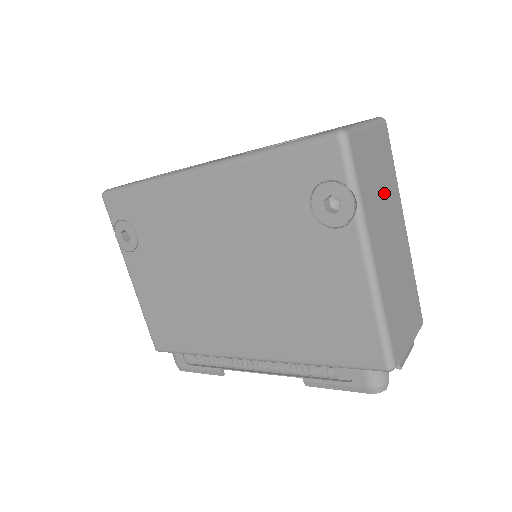
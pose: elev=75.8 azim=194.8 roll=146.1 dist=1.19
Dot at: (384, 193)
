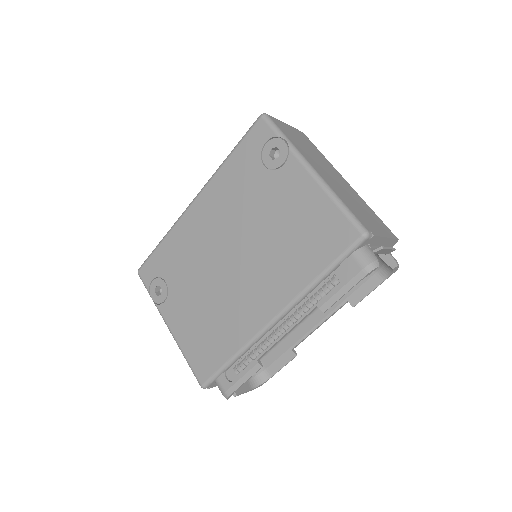
Dot at: (313, 154)
